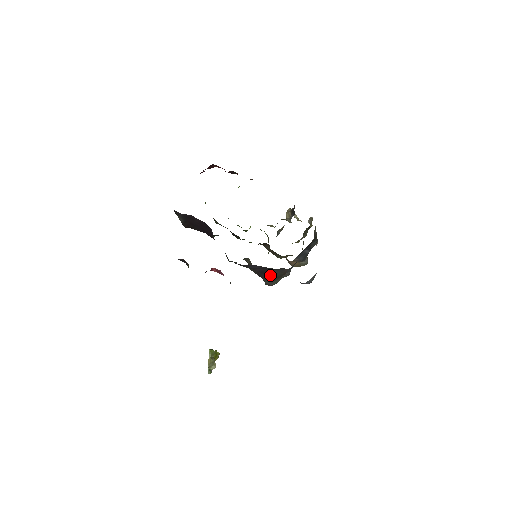
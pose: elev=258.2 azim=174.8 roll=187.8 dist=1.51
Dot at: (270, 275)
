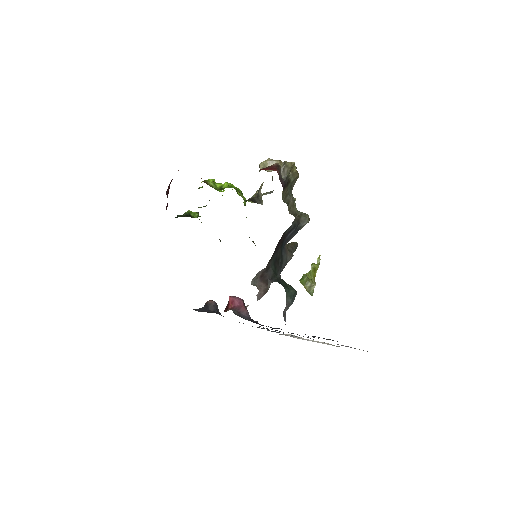
Dot at: occluded
